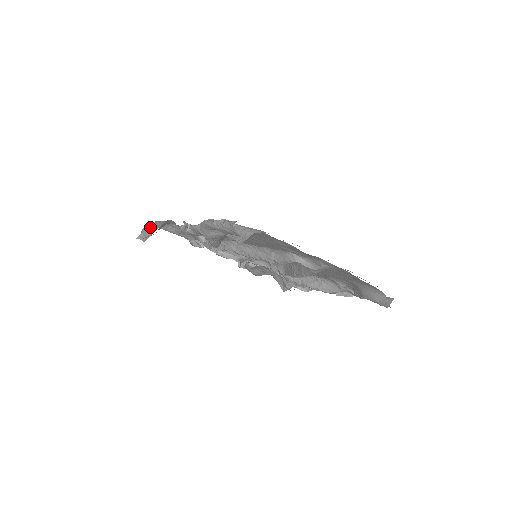
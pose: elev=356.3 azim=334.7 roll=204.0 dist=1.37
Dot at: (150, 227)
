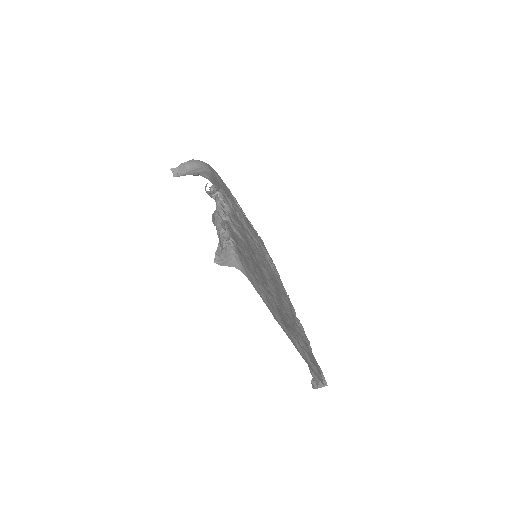
Dot at: (190, 165)
